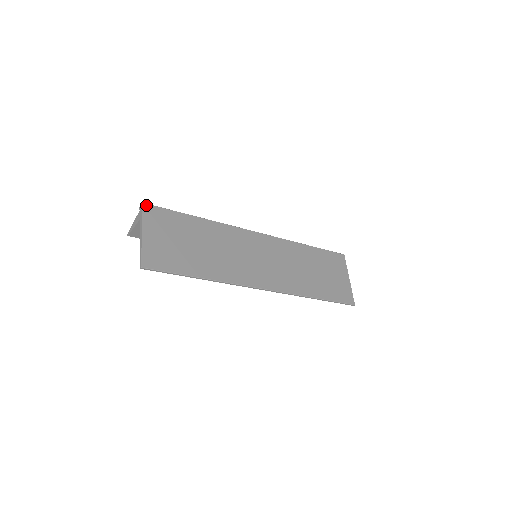
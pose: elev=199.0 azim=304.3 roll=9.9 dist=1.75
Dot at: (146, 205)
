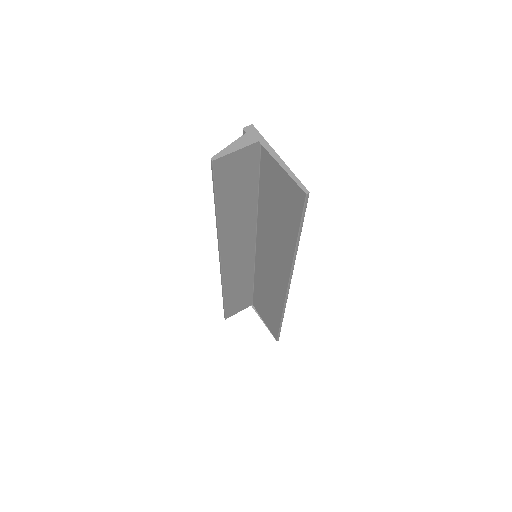
Dot at: (254, 130)
